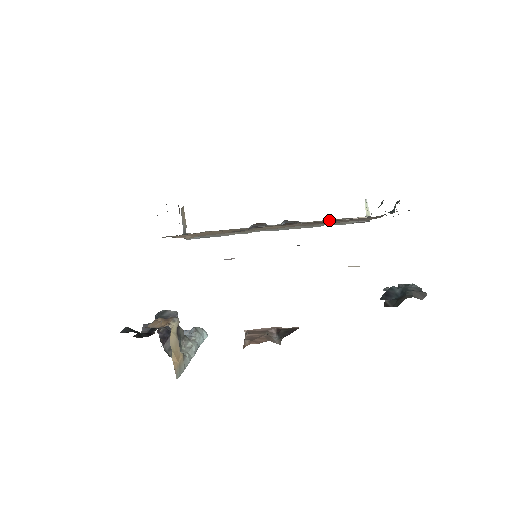
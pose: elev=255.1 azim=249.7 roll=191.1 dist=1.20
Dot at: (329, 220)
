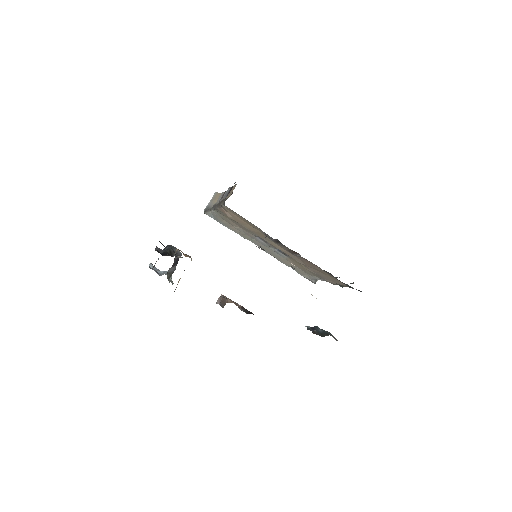
Dot at: occluded
